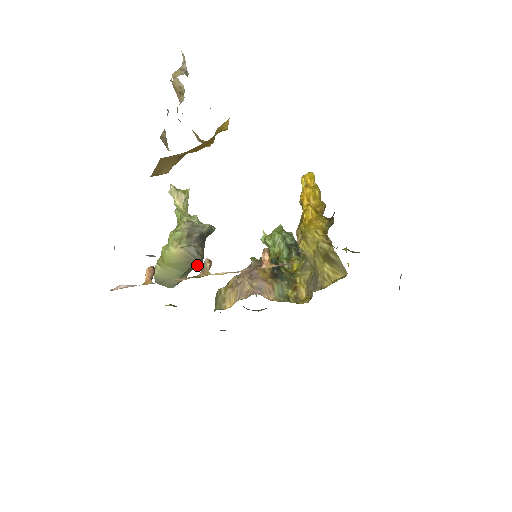
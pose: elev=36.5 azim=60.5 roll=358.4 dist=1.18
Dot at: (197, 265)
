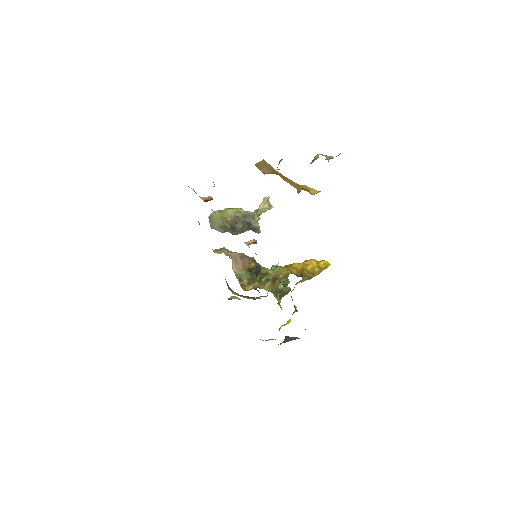
Dot at: (232, 231)
